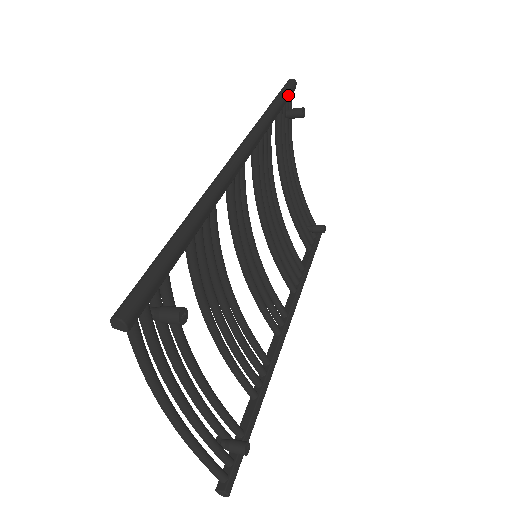
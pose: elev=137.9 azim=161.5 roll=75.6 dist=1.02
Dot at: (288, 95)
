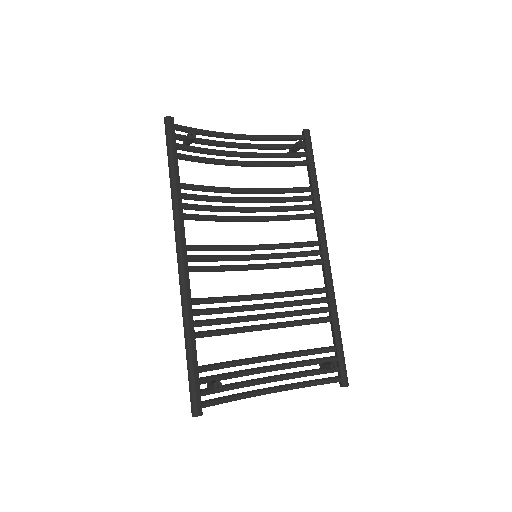
Dot at: (172, 142)
